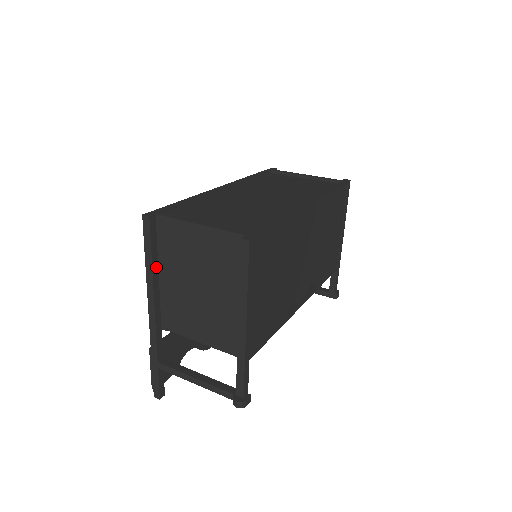
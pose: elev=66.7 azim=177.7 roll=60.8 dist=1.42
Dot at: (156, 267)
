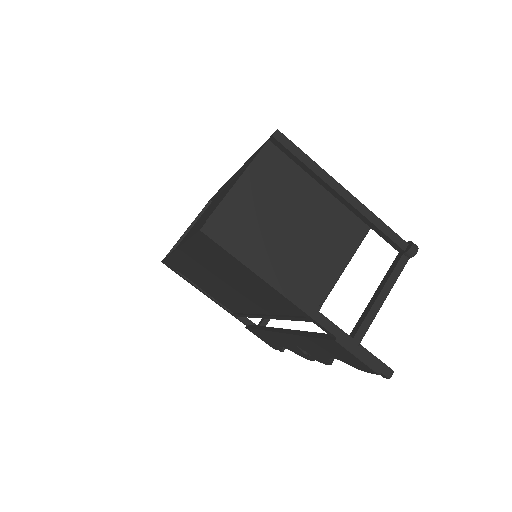
Dot at: (255, 264)
